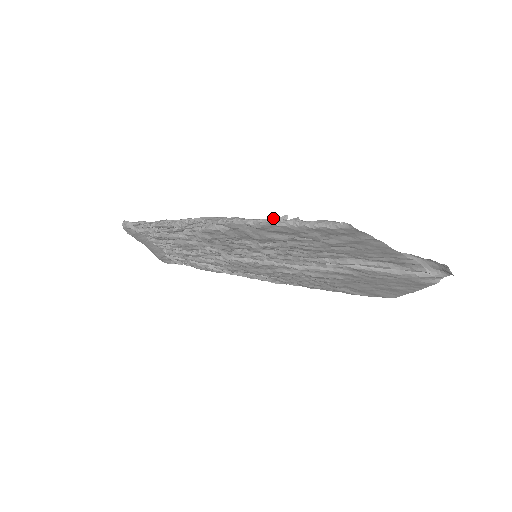
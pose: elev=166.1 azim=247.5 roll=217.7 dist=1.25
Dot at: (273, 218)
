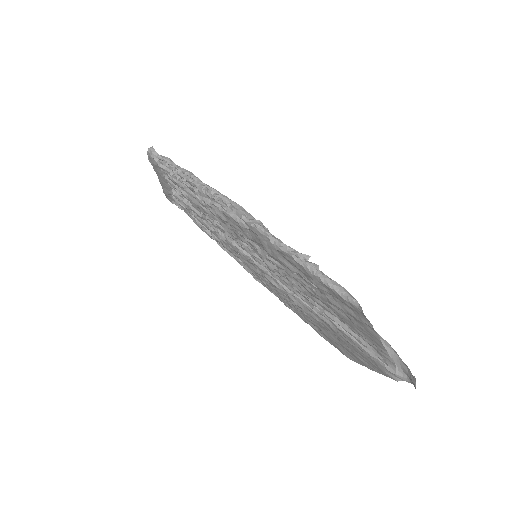
Dot at: occluded
